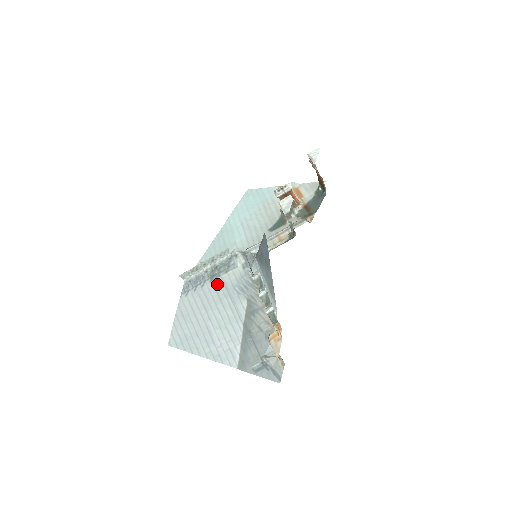
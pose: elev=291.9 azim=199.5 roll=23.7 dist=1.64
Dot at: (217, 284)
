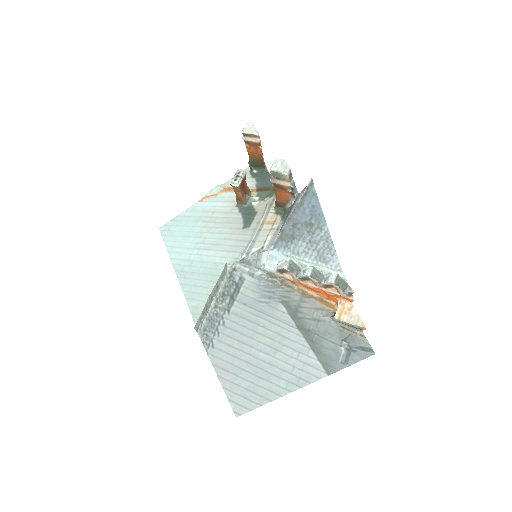
Dot at: (238, 310)
